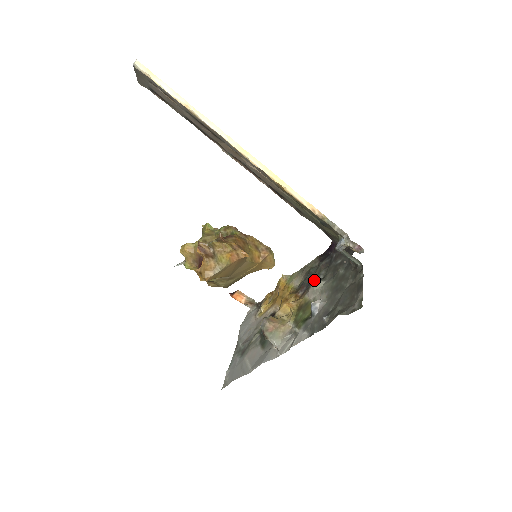
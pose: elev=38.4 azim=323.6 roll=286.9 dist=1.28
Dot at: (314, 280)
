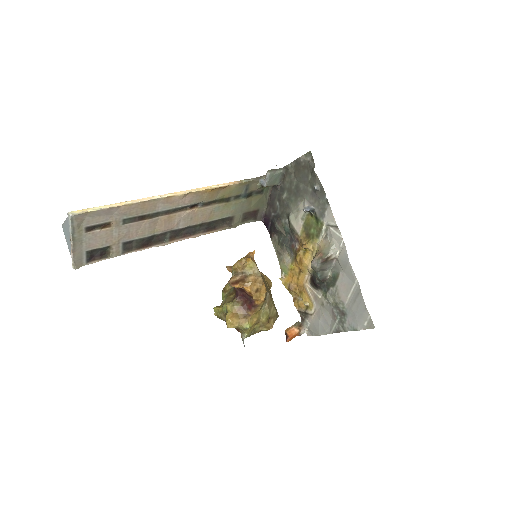
Dot at: (288, 229)
